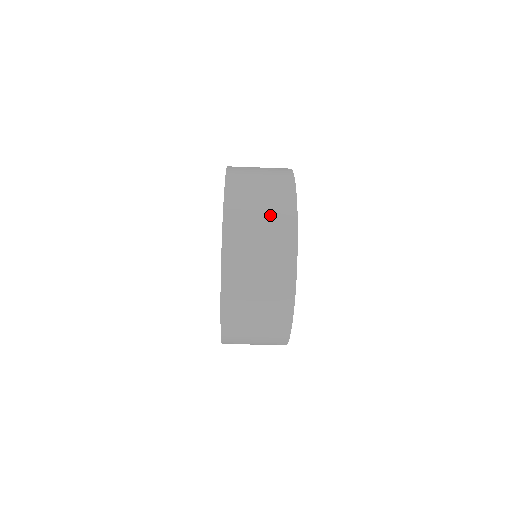
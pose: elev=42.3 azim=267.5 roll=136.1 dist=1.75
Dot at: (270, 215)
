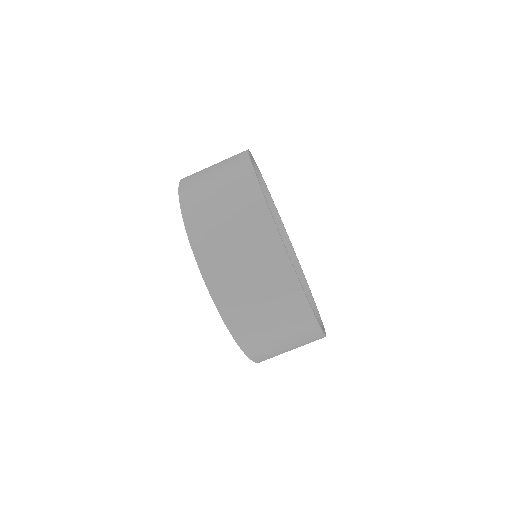
Dot at: occluded
